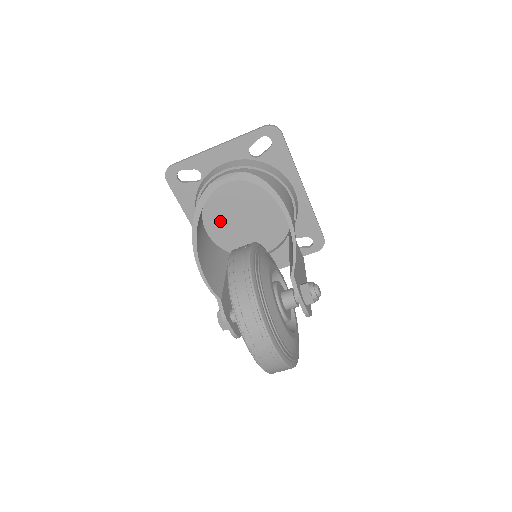
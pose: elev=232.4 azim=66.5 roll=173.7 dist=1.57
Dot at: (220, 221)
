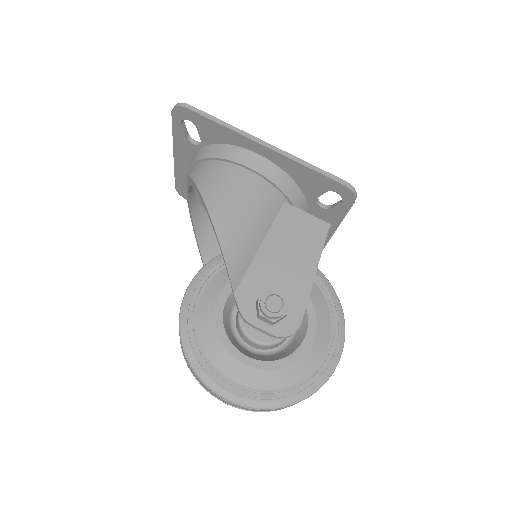
Dot at: occluded
